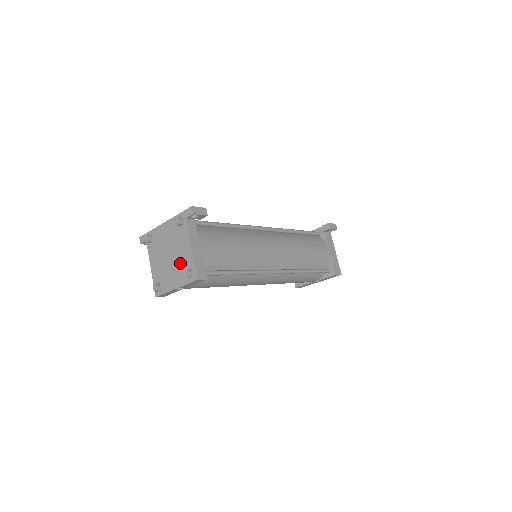
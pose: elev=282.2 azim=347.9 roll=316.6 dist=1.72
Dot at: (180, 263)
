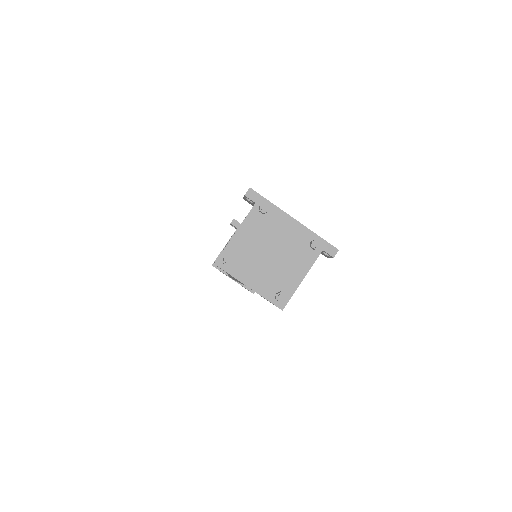
Dot at: (278, 275)
